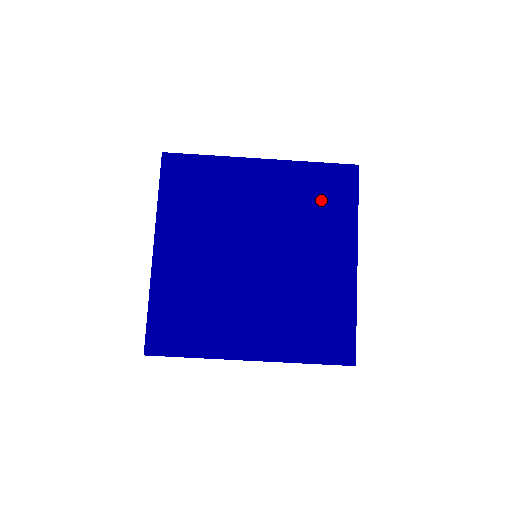
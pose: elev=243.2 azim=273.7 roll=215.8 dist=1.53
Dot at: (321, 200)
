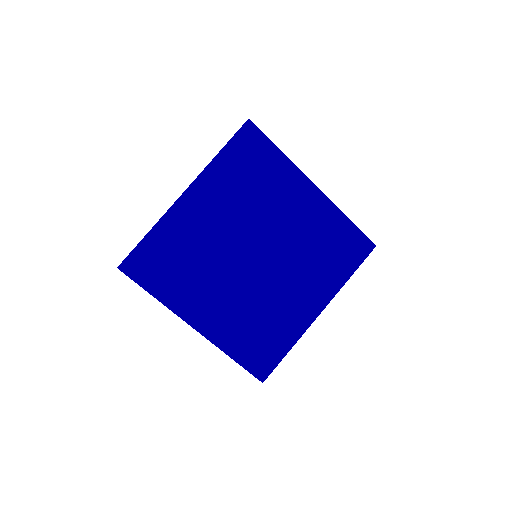
Dot at: (332, 251)
